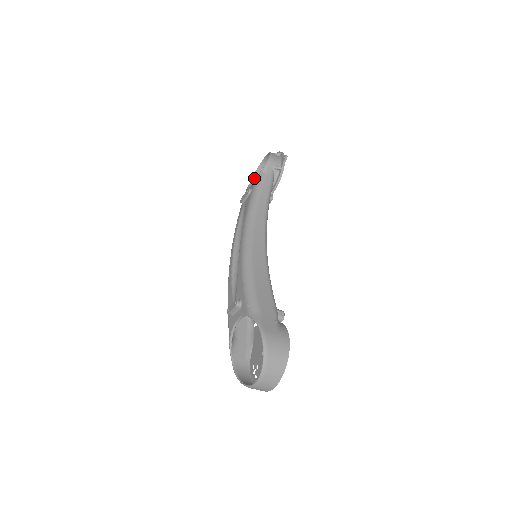
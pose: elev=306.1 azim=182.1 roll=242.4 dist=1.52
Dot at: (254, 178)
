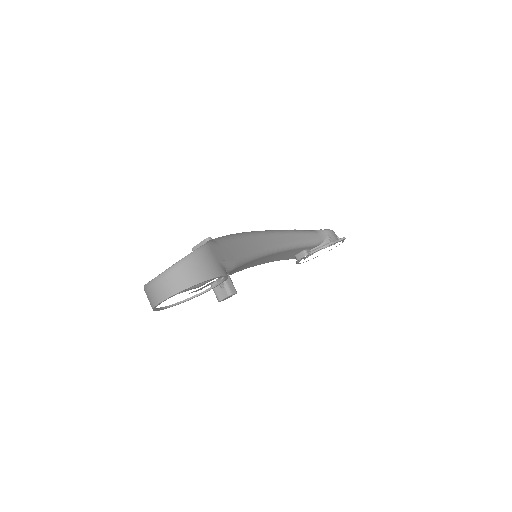
Dot at: occluded
